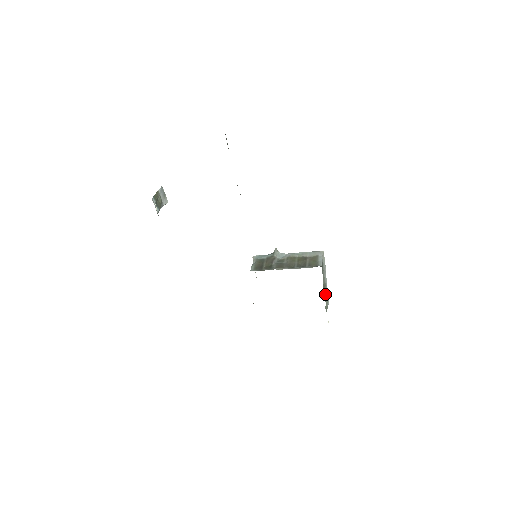
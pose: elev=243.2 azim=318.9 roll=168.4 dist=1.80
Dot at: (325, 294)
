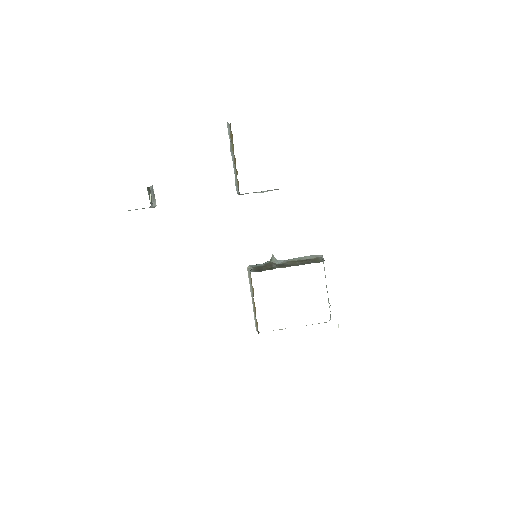
Dot at: occluded
